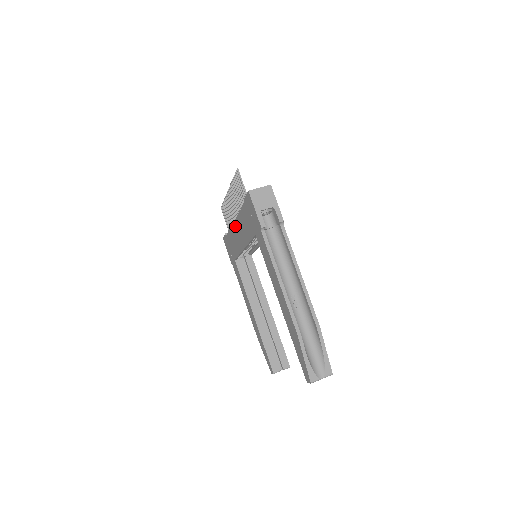
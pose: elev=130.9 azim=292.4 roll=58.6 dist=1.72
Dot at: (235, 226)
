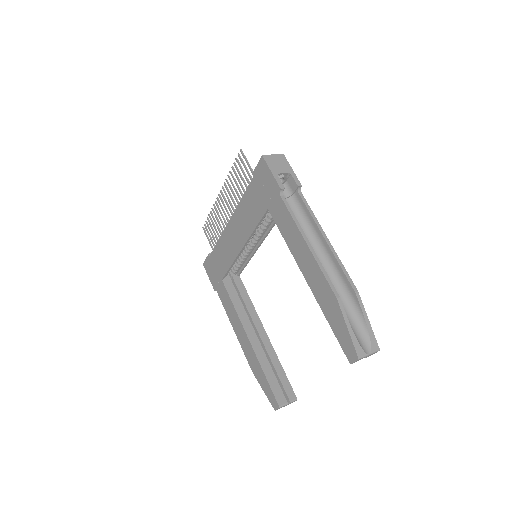
Dot at: (230, 226)
